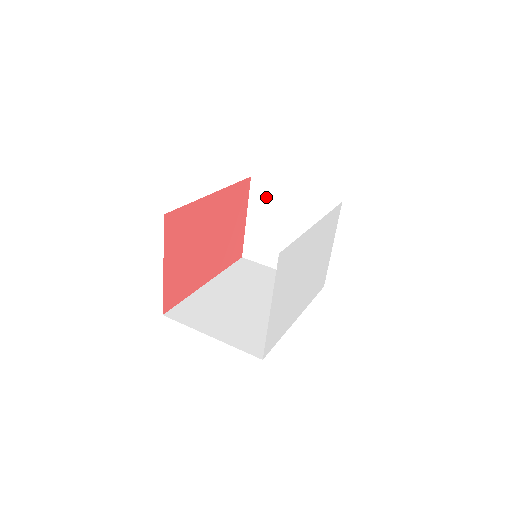
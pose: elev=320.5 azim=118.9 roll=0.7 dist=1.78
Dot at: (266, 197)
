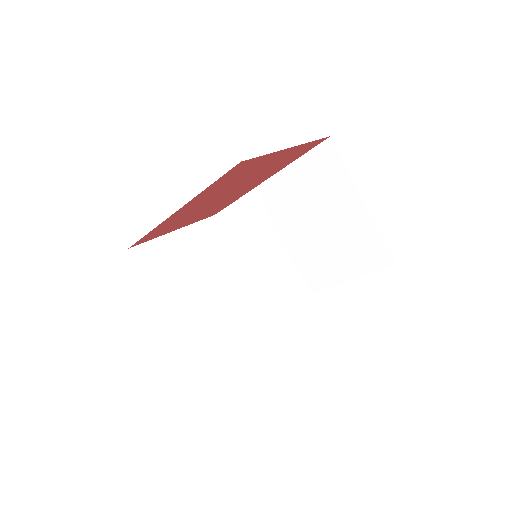
Dot at: occluded
